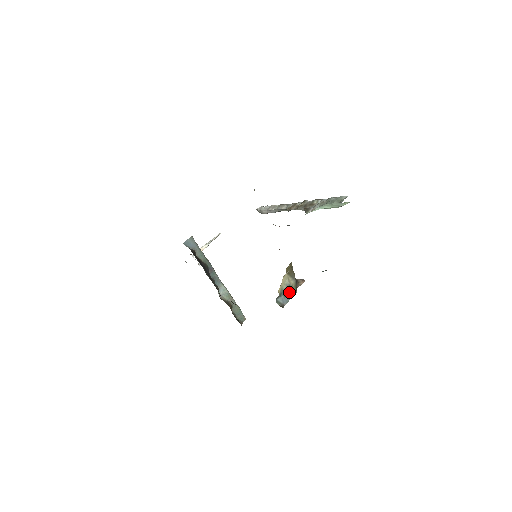
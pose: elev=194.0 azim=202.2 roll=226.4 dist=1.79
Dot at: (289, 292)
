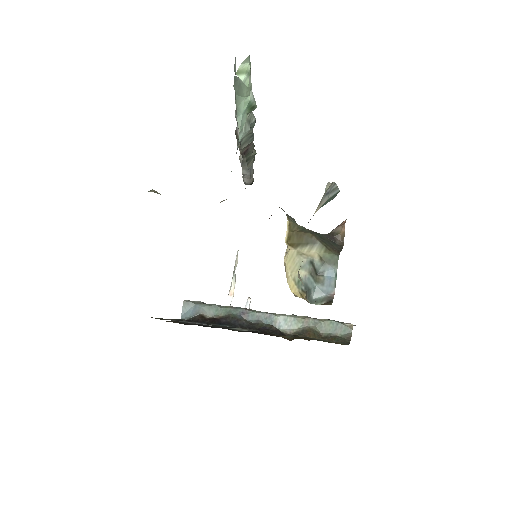
Dot at: (323, 269)
